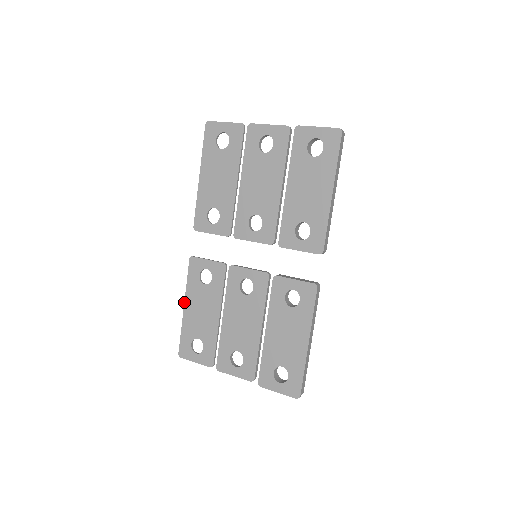
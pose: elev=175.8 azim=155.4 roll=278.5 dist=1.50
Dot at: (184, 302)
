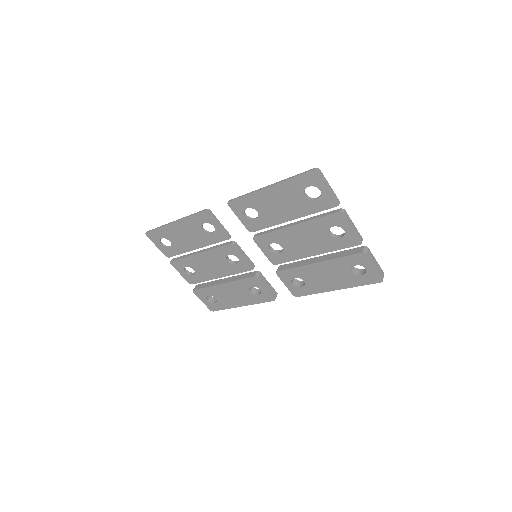
Dot at: (177, 221)
